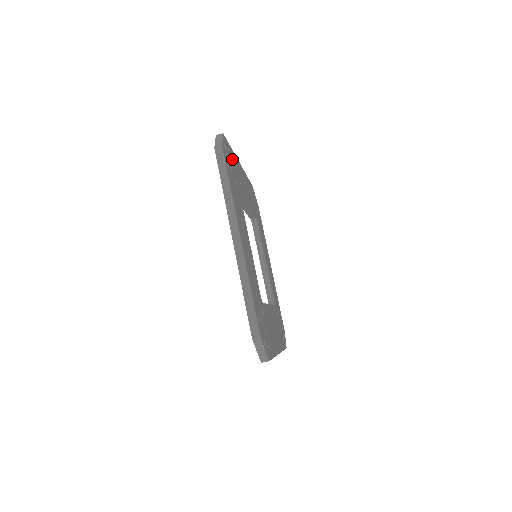
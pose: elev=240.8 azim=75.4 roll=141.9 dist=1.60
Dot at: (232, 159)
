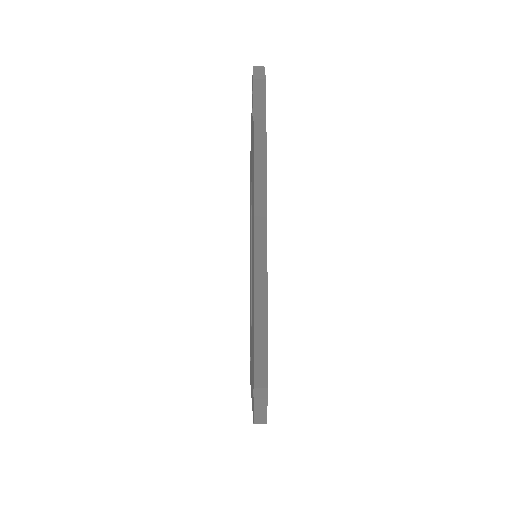
Dot at: occluded
